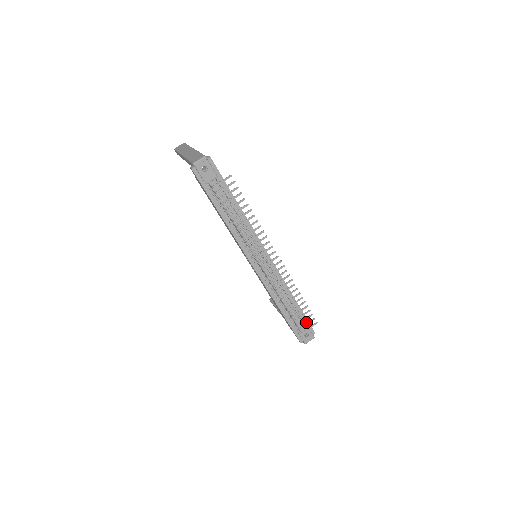
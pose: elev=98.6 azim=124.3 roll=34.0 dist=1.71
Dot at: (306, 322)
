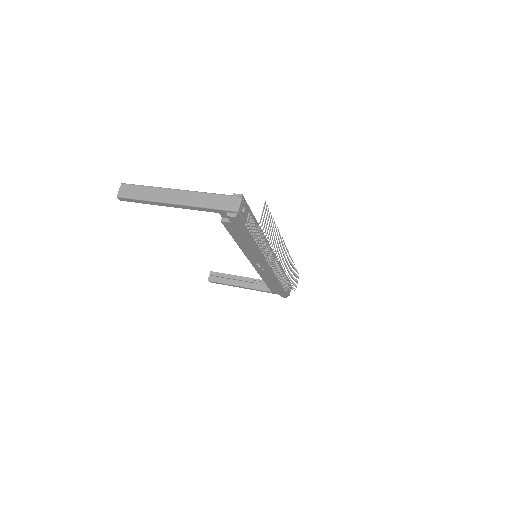
Dot at: occluded
